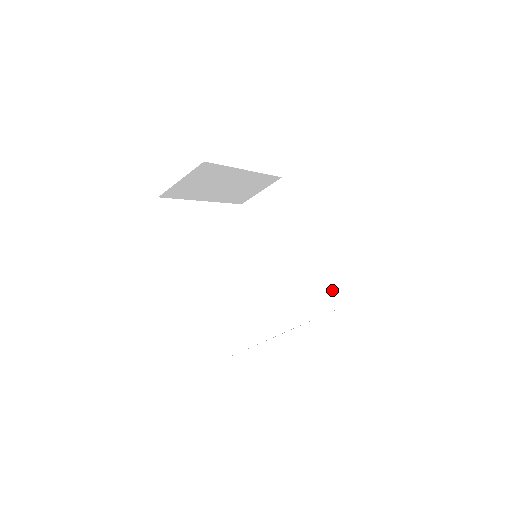
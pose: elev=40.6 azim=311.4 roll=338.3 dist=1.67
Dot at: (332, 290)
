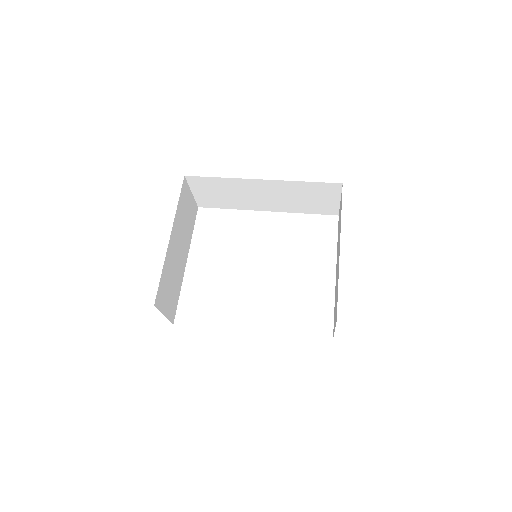
Dot at: (321, 184)
